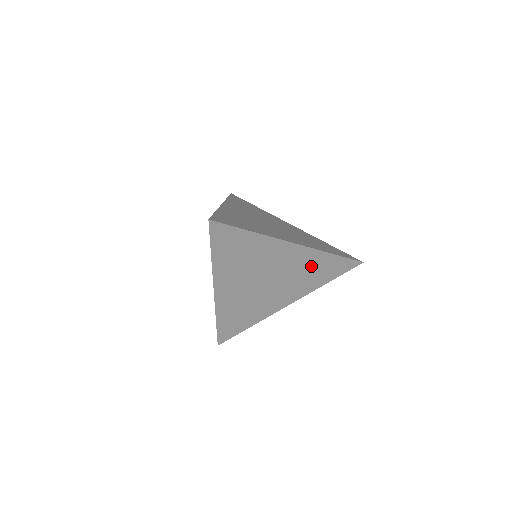
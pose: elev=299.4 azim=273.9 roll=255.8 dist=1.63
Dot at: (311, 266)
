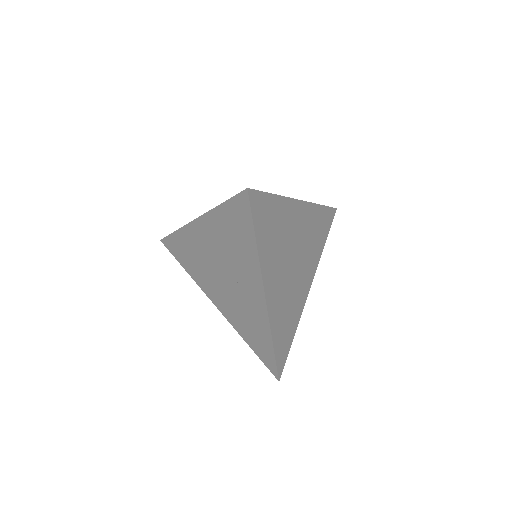
Dot at: (314, 227)
